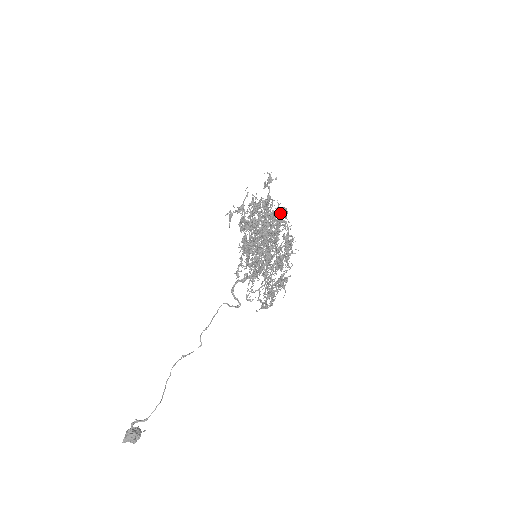
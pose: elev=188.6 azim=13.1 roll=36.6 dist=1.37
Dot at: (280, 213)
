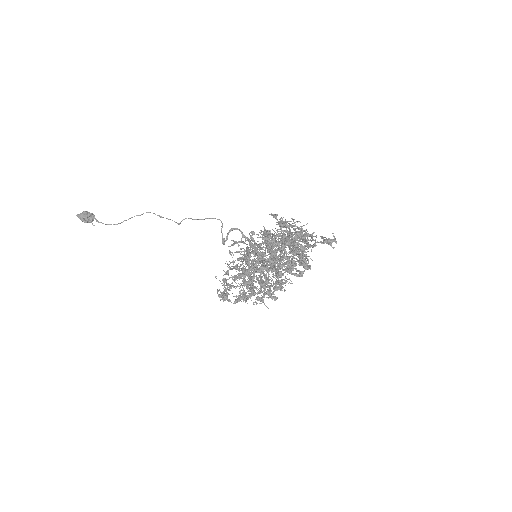
Dot at: occluded
